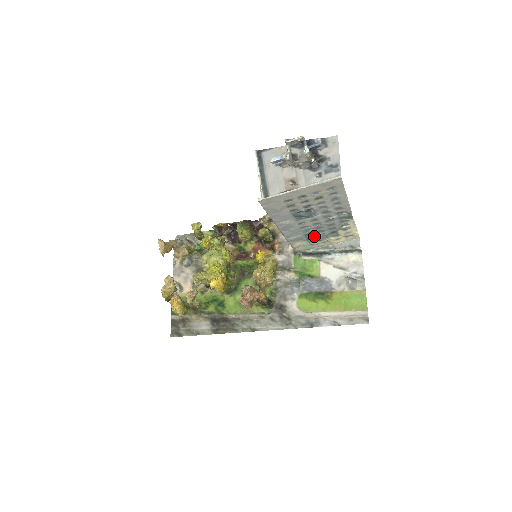
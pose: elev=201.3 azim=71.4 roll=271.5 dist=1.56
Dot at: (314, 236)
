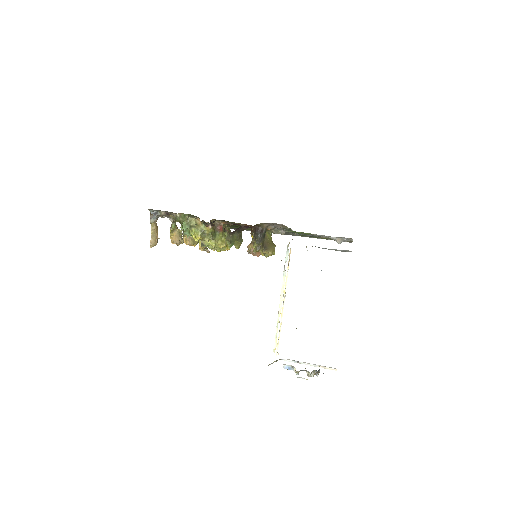
Dot at: occluded
